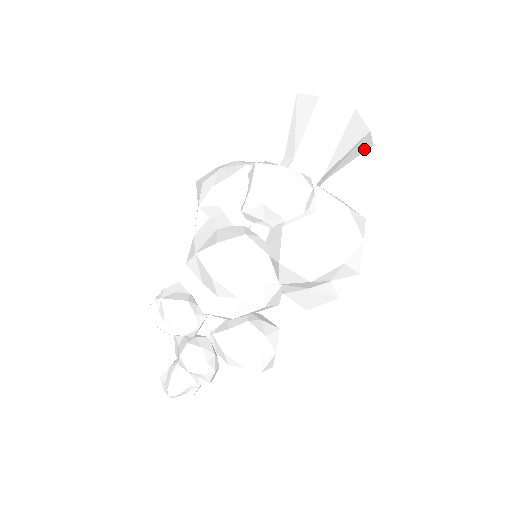
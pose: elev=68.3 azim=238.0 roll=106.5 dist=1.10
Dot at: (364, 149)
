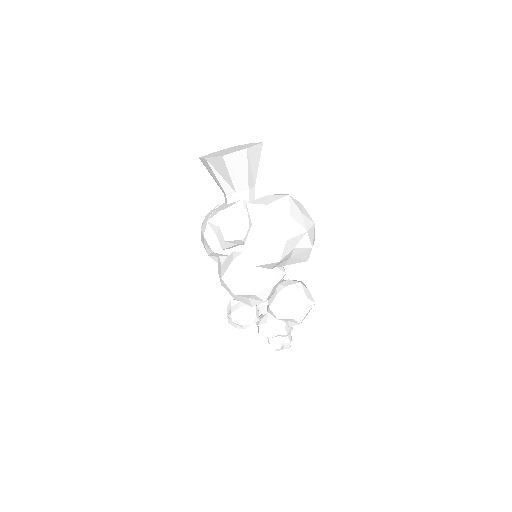
Dot at: (259, 151)
